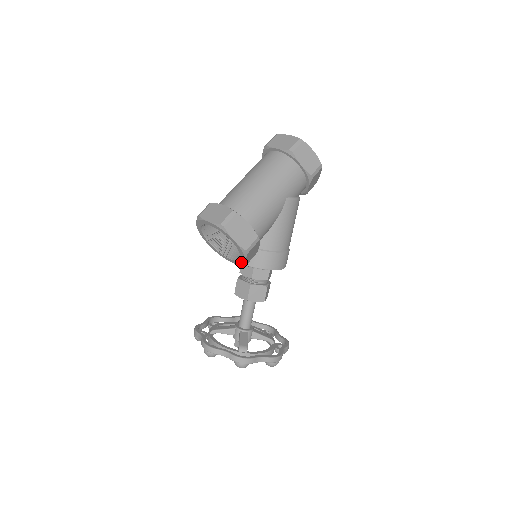
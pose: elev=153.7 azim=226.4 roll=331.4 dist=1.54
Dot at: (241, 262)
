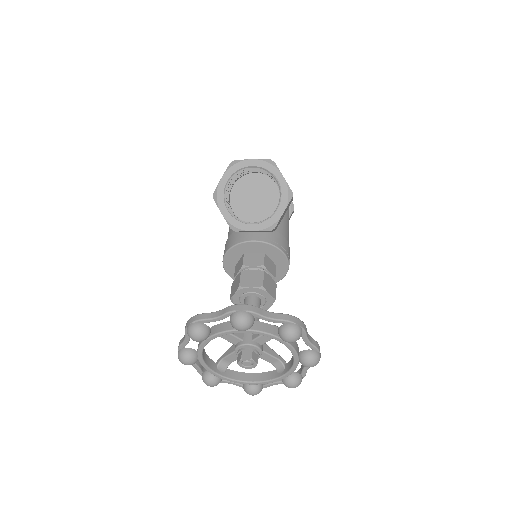
Dot at: (273, 219)
